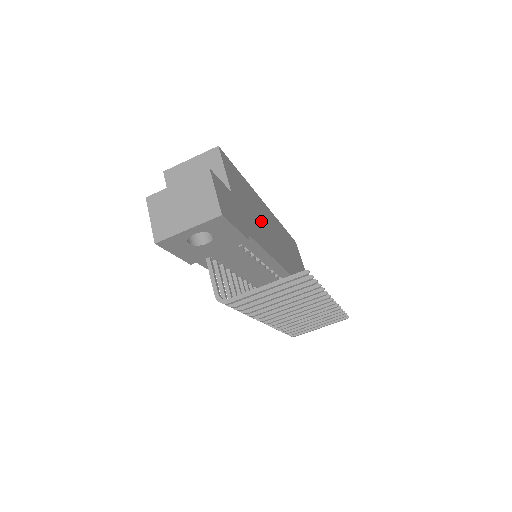
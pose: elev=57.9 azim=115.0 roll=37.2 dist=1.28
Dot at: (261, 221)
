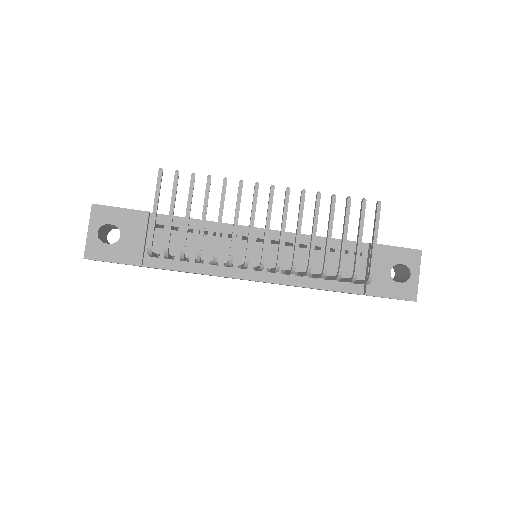
Dot at: occluded
